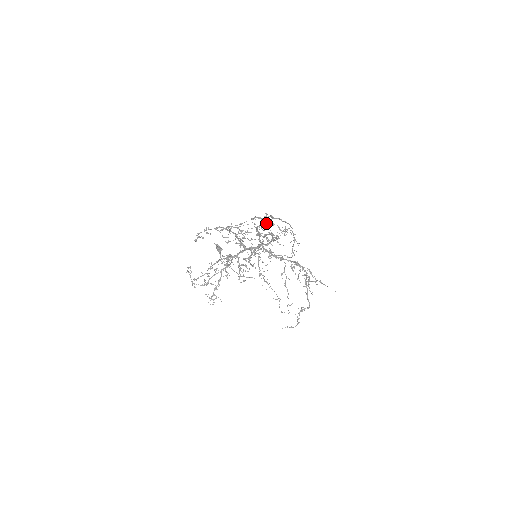
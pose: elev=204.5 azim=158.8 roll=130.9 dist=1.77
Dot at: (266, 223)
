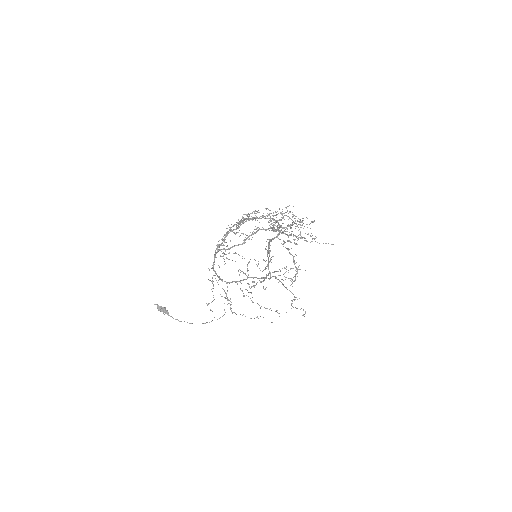
Dot at: occluded
